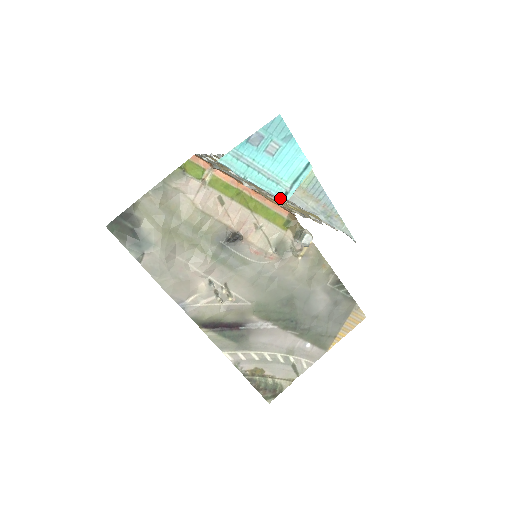
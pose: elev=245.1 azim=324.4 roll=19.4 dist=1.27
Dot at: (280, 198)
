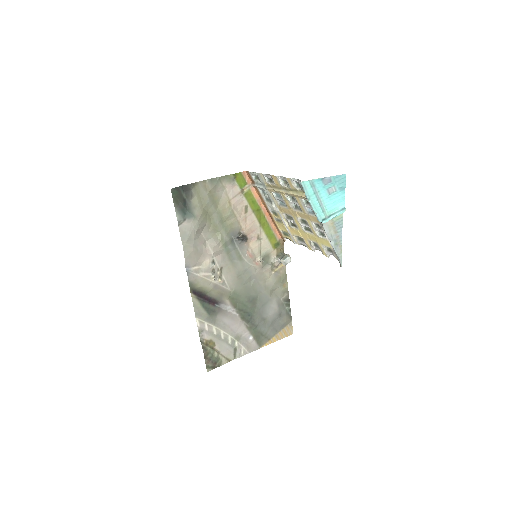
Dot at: (319, 220)
